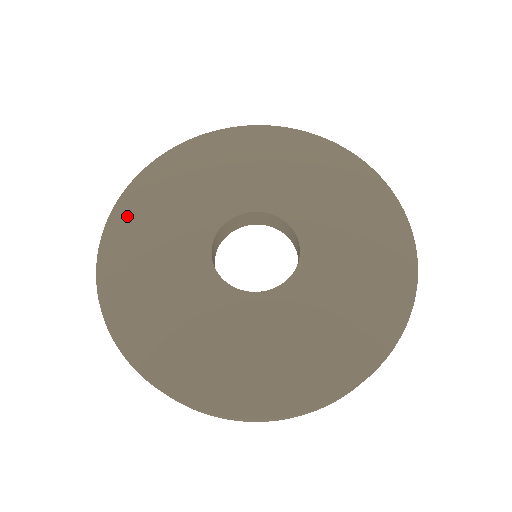
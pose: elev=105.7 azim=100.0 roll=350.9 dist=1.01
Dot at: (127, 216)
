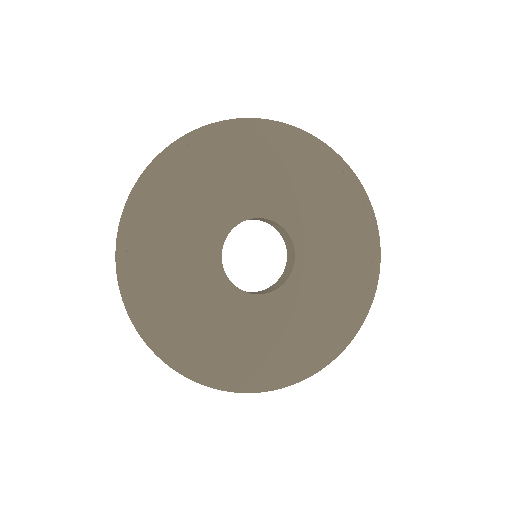
Dot at: (206, 143)
